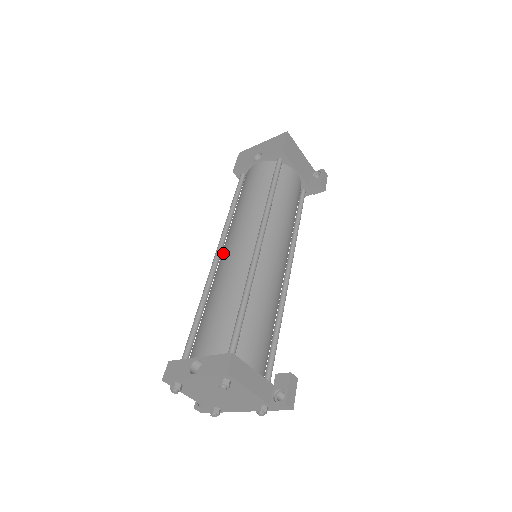
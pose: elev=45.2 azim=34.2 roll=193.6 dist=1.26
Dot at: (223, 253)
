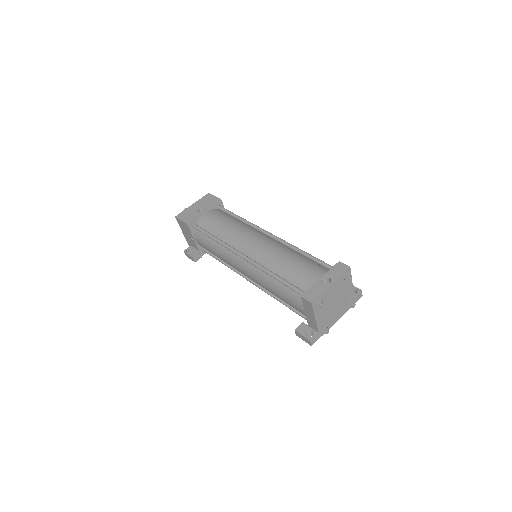
Dot at: (251, 250)
